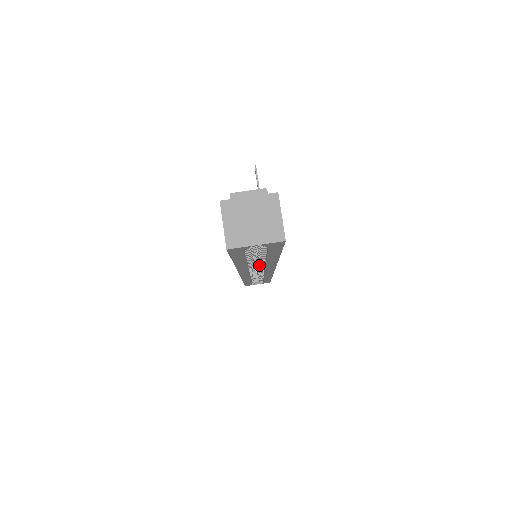
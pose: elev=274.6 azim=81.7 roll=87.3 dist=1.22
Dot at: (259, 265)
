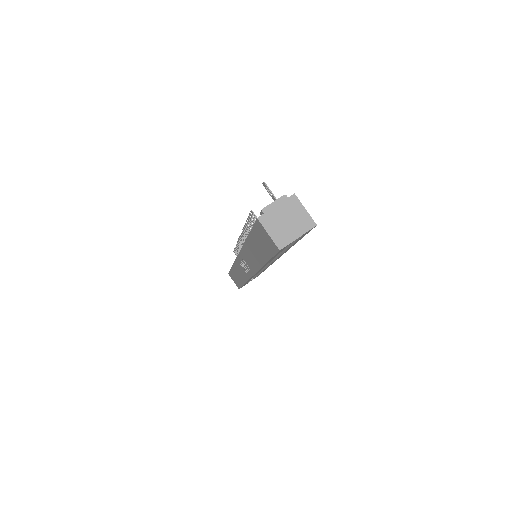
Dot at: occluded
